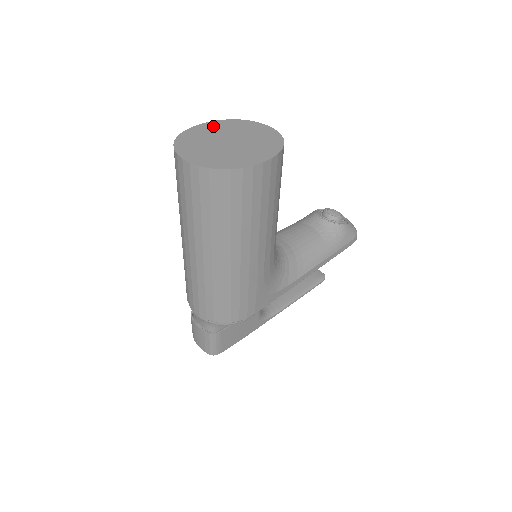
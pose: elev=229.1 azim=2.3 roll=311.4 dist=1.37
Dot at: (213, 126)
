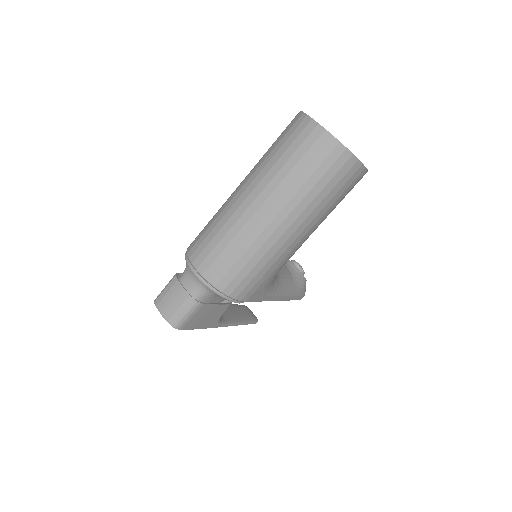
Dot at: occluded
